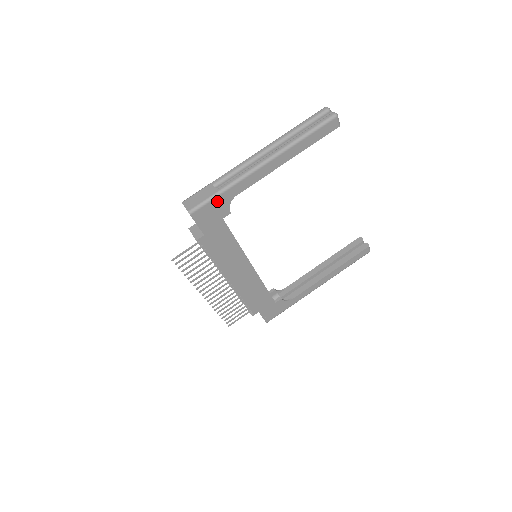
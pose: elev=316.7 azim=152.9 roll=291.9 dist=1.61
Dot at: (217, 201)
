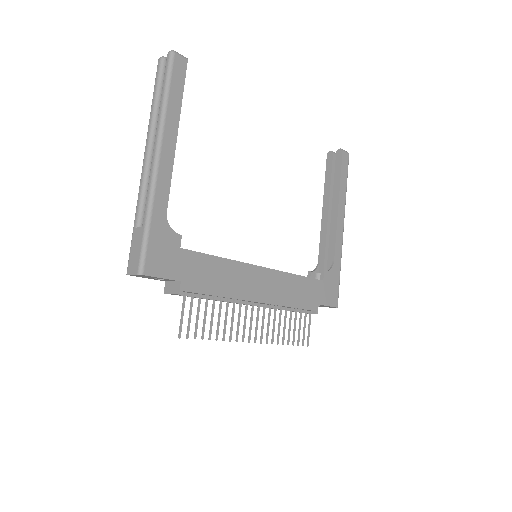
Dot at: (154, 236)
